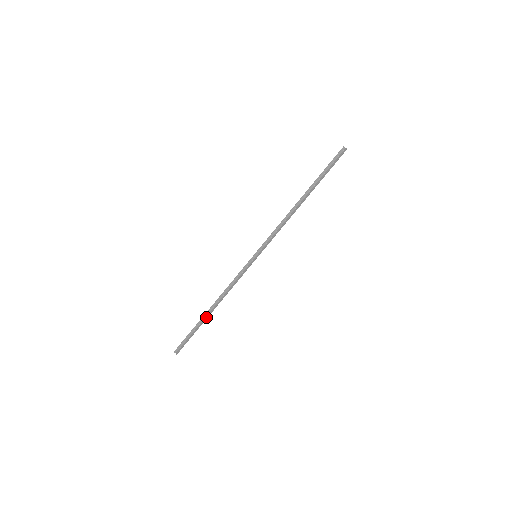
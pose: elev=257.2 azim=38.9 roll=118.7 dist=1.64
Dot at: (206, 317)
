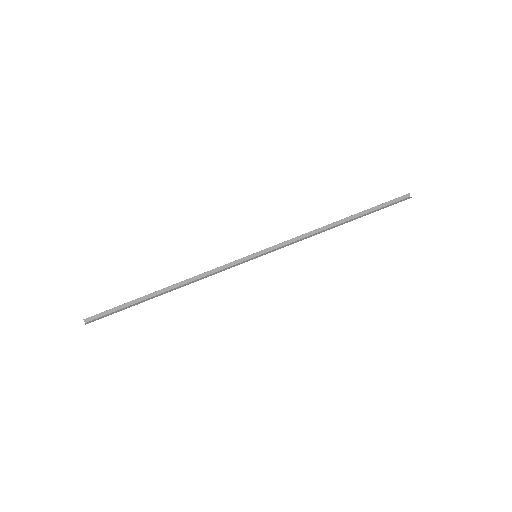
Dot at: (154, 296)
